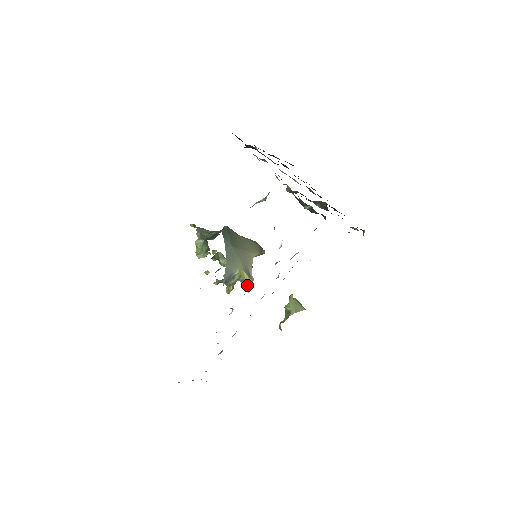
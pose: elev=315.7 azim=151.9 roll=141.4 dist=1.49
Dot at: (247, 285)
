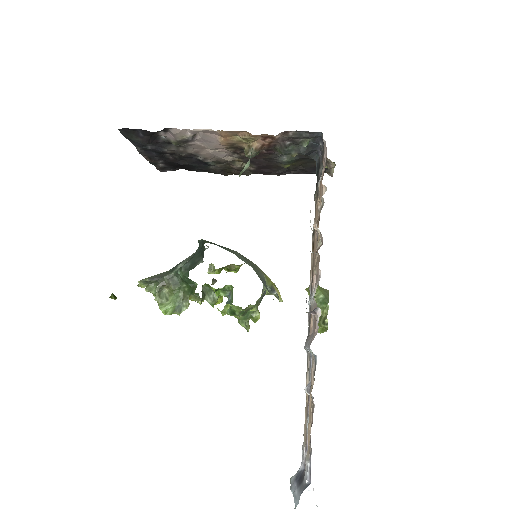
Dot at: (277, 292)
